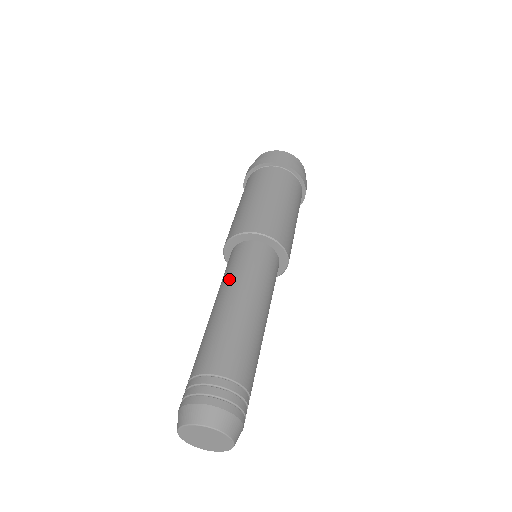
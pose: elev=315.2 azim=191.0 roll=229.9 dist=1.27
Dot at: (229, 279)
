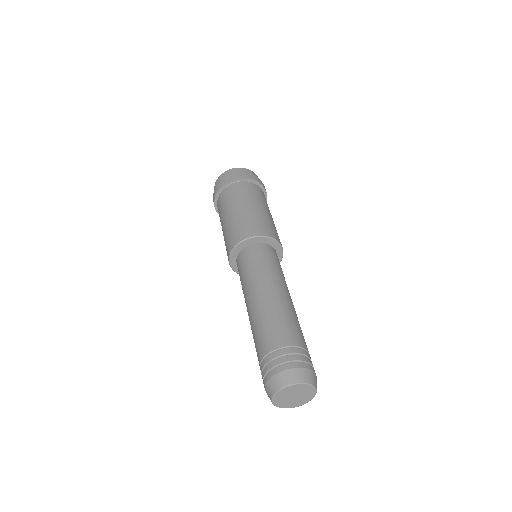
Dot at: (266, 272)
